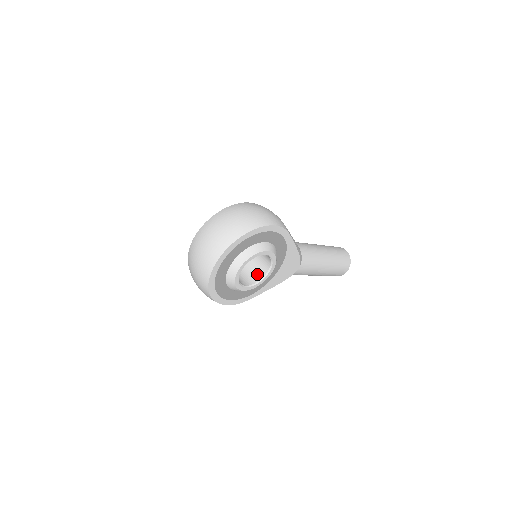
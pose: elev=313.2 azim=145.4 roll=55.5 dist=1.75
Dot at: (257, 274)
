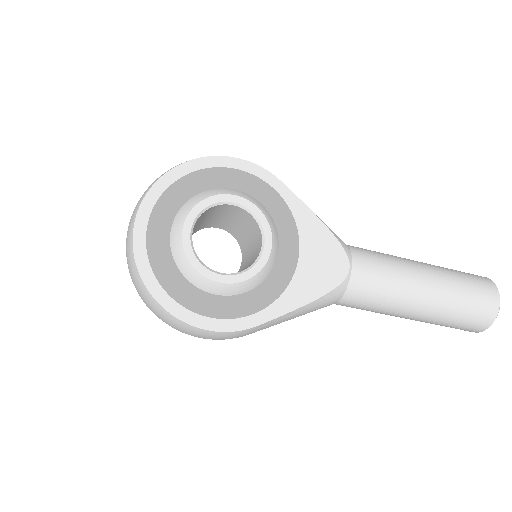
Dot at: (250, 265)
